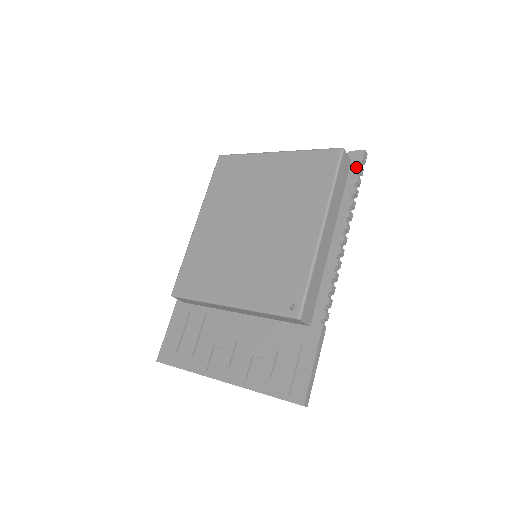
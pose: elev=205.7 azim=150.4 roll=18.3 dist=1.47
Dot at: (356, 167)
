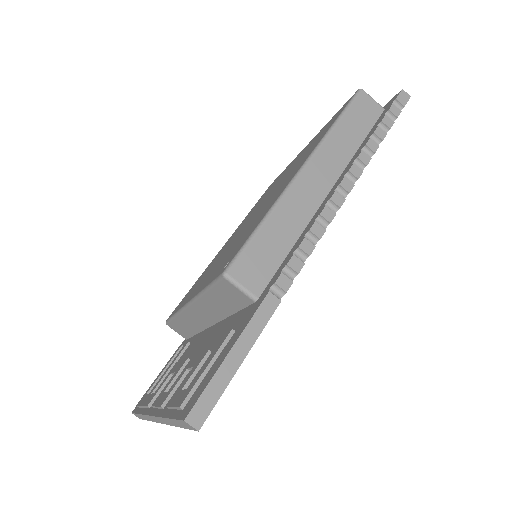
Dot at: (386, 109)
